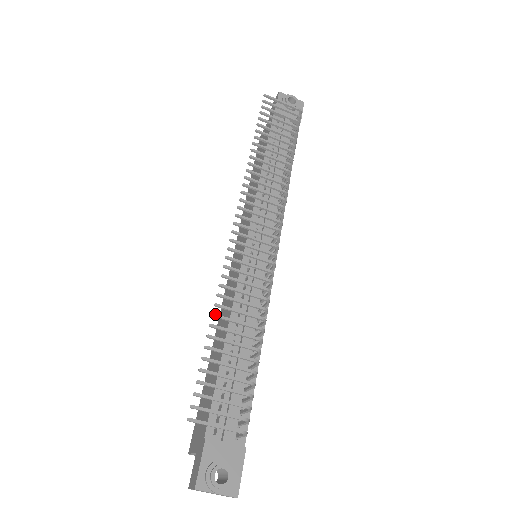
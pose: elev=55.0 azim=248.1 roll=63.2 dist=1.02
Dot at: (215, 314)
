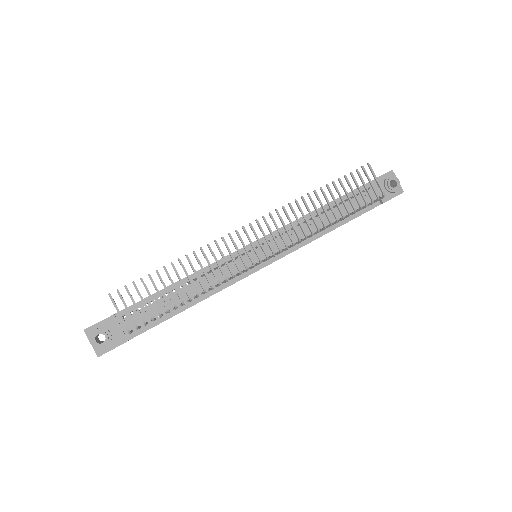
Dot at: (180, 260)
